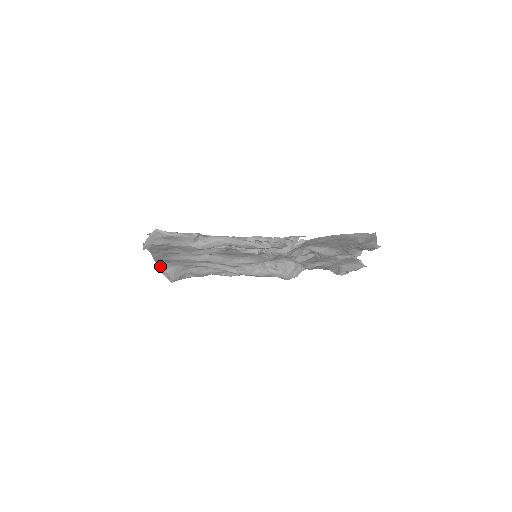
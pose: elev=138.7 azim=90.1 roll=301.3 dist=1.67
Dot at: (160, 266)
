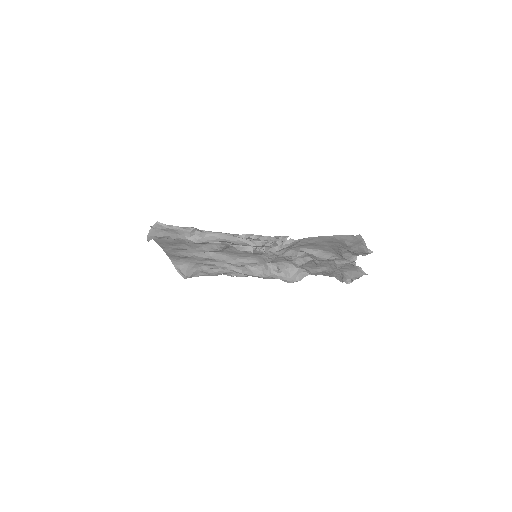
Dot at: (174, 262)
